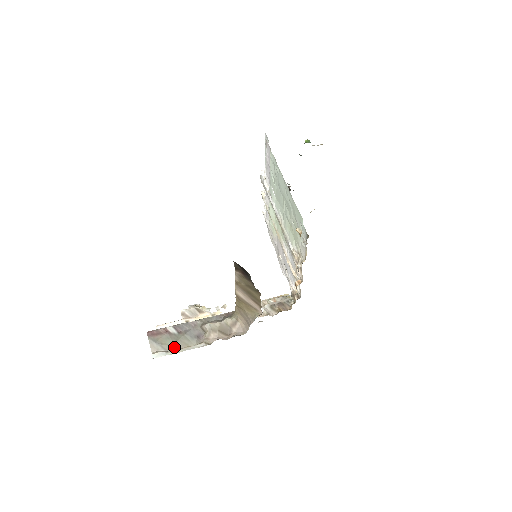
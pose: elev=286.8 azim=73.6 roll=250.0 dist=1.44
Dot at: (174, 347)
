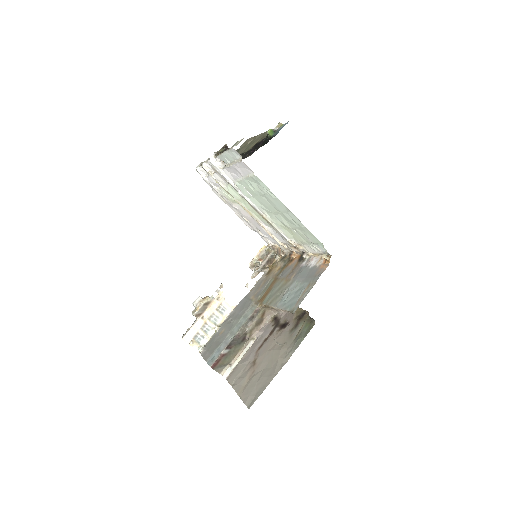
Dot at: (232, 359)
